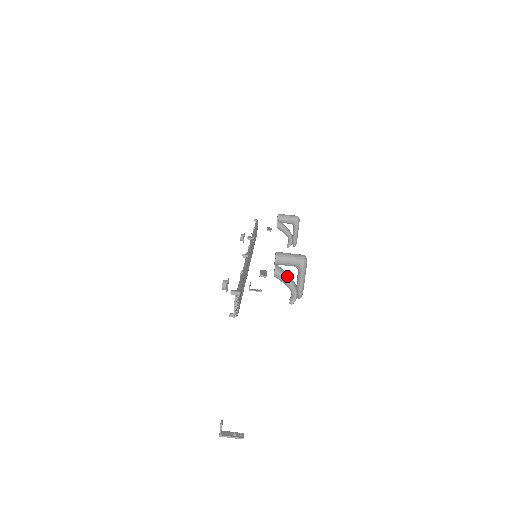
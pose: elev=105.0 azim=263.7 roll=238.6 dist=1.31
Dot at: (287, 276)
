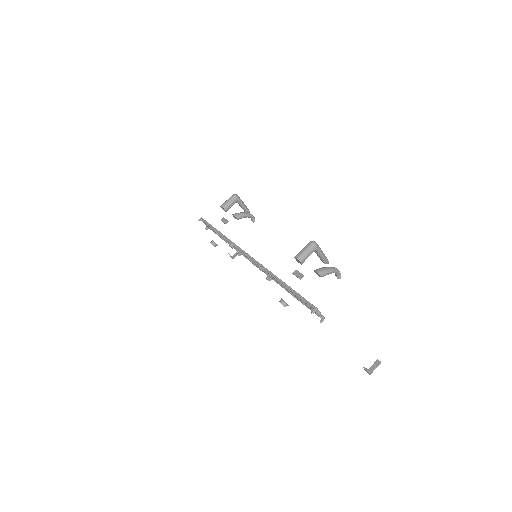
Dot at: (328, 270)
